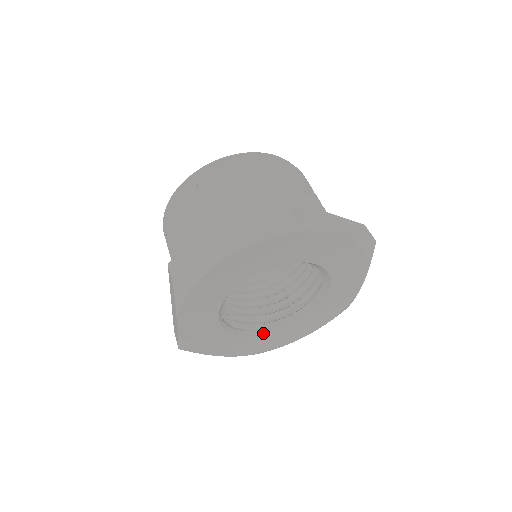
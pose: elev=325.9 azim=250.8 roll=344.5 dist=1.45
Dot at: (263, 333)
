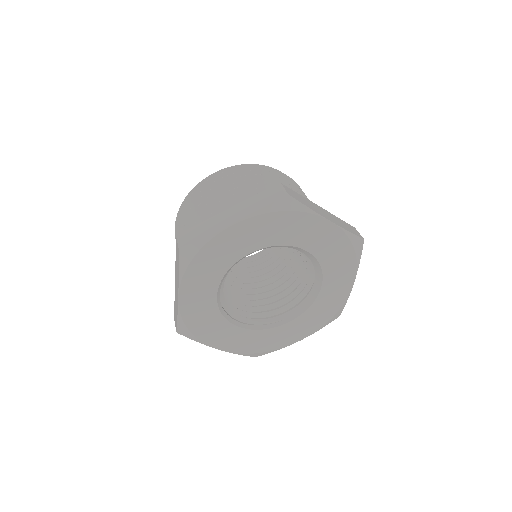
Dot at: (257, 328)
